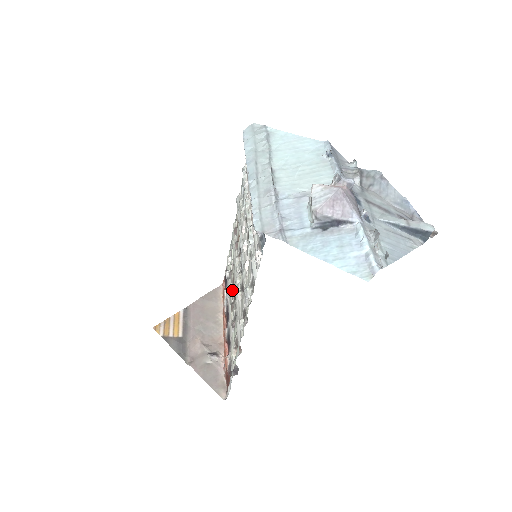
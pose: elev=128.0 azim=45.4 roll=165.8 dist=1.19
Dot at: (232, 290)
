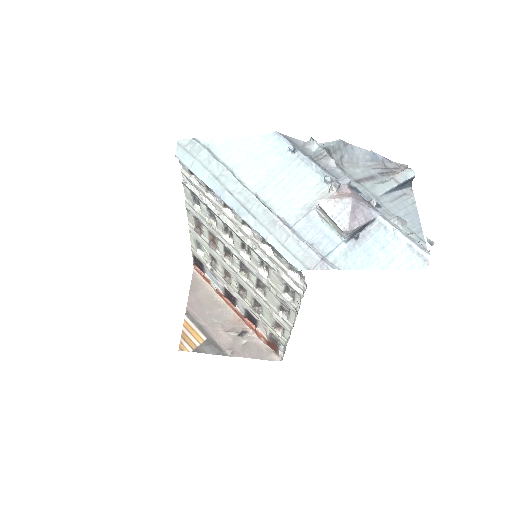
Dot at: (231, 282)
